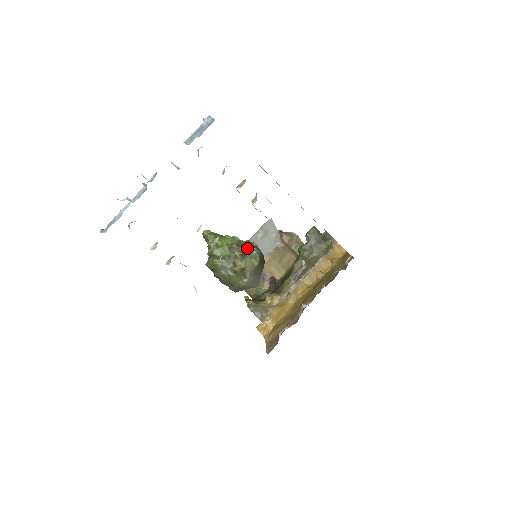
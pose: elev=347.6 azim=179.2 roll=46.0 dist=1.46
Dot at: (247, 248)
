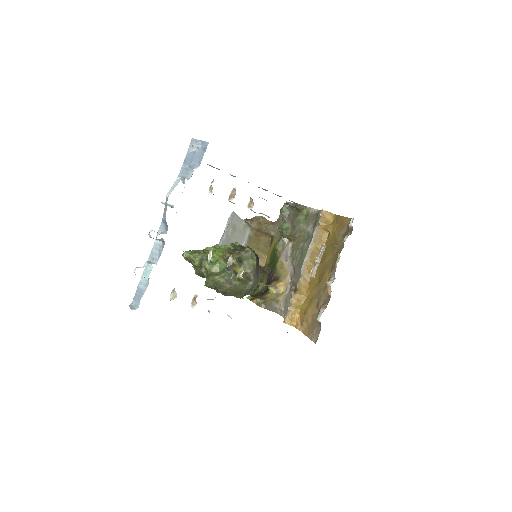
Dot at: (239, 252)
